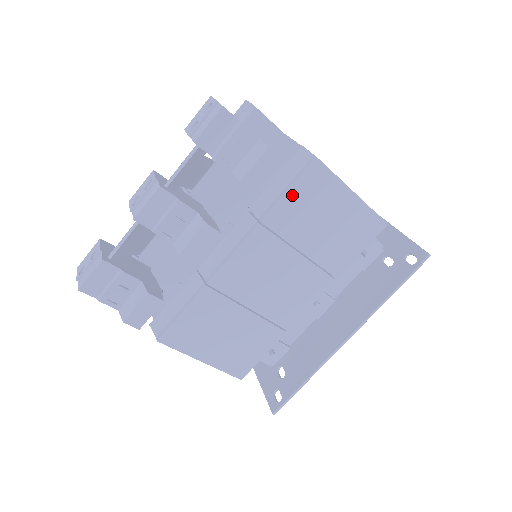
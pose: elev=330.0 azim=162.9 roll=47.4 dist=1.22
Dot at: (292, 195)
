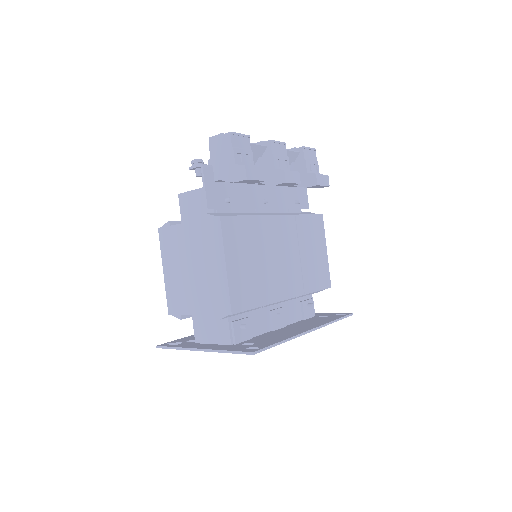
Dot at: (310, 219)
